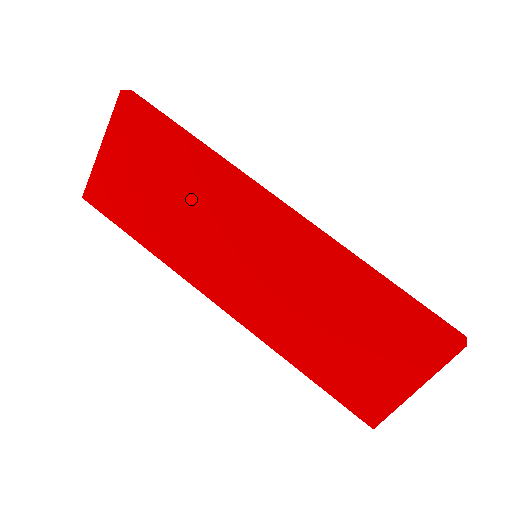
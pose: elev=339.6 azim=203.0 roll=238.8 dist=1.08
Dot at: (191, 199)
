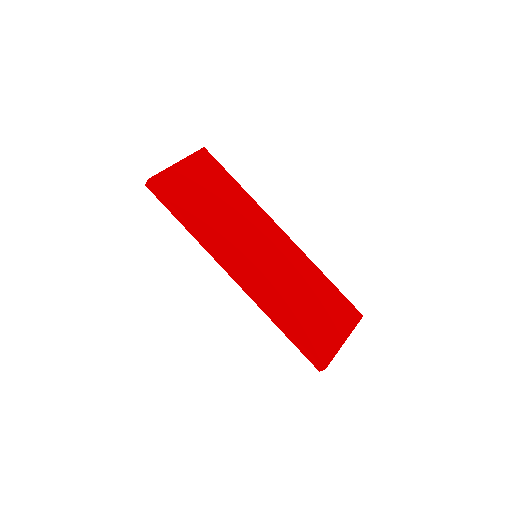
Dot at: (232, 209)
